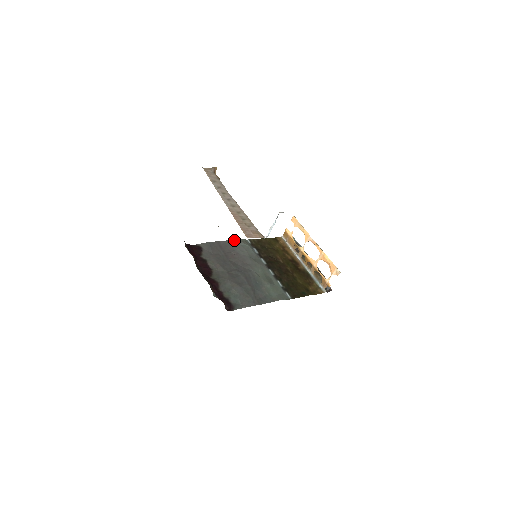
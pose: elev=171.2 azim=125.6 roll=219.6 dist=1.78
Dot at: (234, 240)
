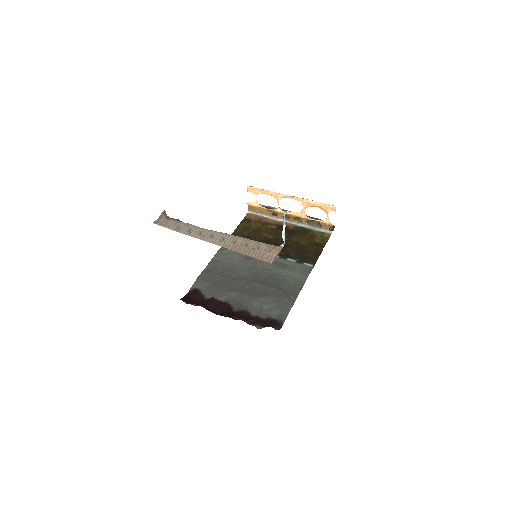
Dot at: (216, 254)
